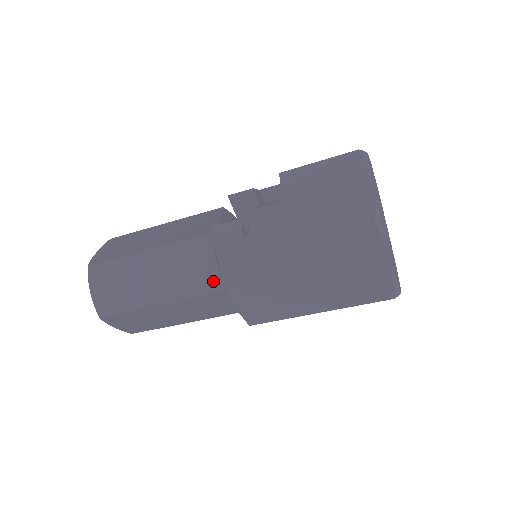
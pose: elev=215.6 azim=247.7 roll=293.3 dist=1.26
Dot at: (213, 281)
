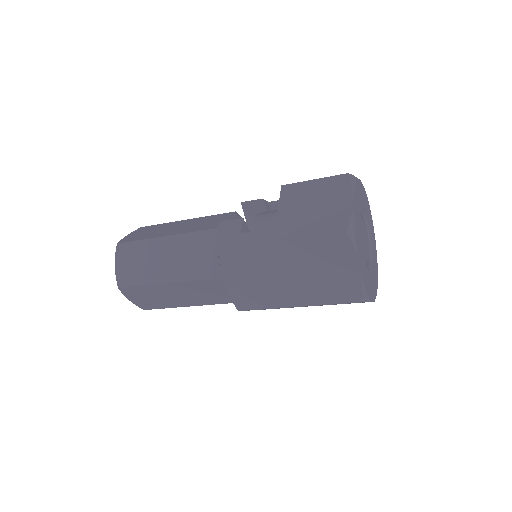
Dot at: (214, 268)
